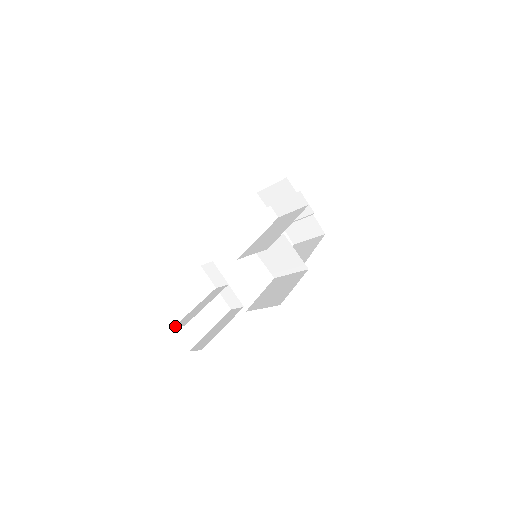
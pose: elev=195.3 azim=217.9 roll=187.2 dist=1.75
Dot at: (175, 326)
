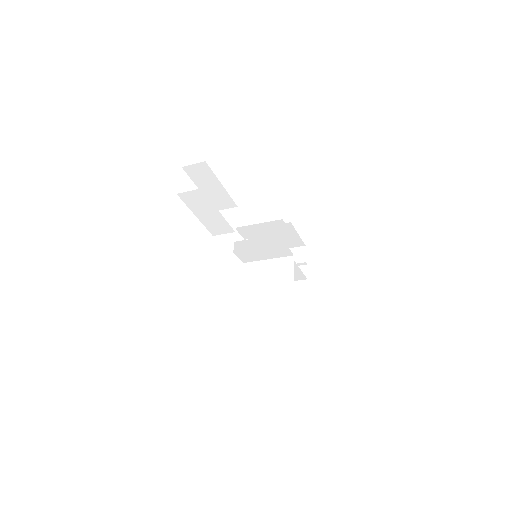
Dot at: (181, 194)
